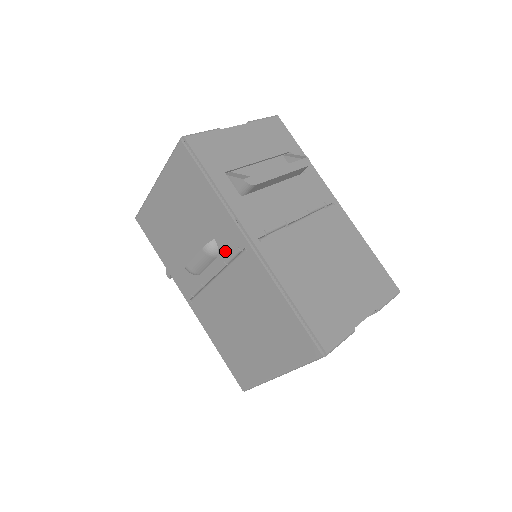
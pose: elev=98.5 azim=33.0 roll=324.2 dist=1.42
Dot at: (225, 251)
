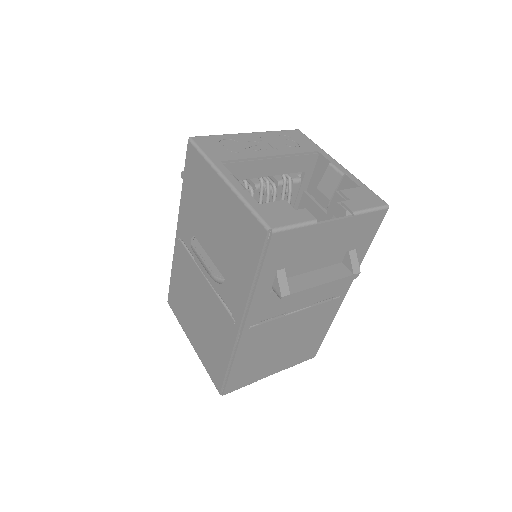
Dot at: (224, 294)
